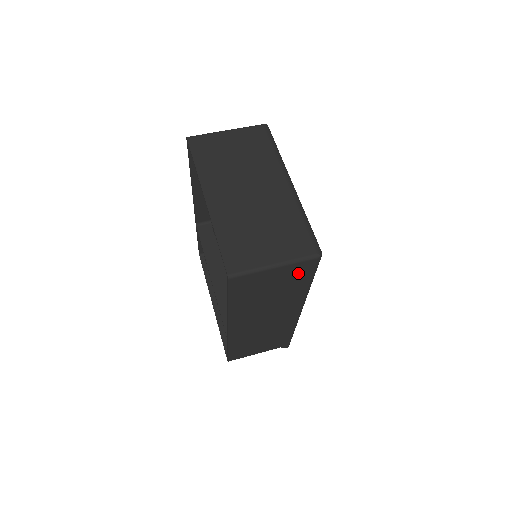
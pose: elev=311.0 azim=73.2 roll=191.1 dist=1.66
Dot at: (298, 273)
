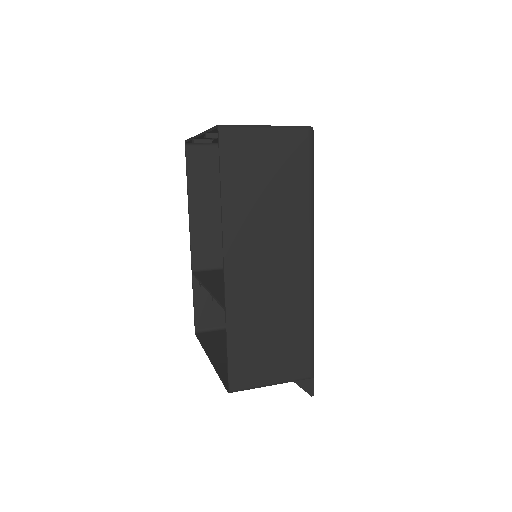
Dot at: (293, 153)
